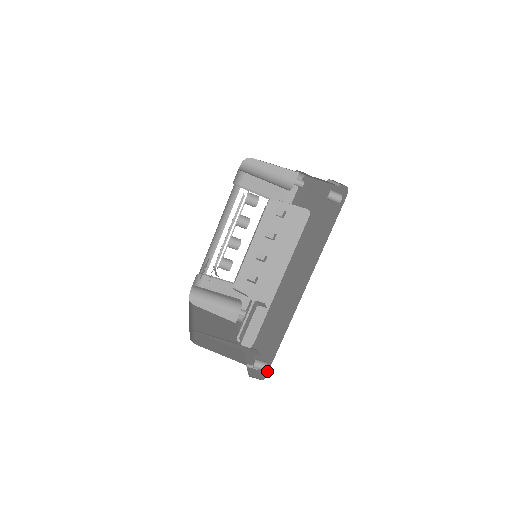
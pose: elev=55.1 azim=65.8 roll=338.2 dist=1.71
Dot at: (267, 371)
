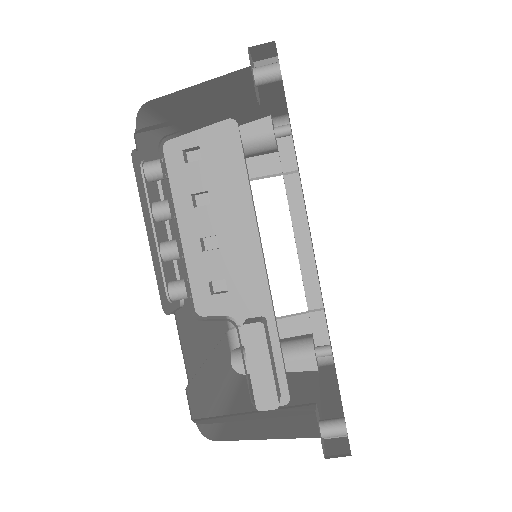
Dot at: occluded
